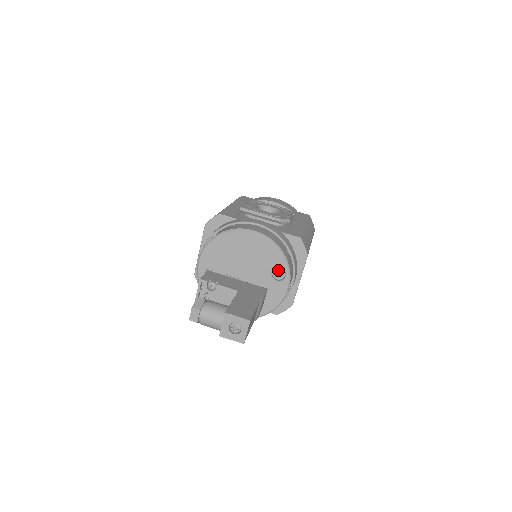
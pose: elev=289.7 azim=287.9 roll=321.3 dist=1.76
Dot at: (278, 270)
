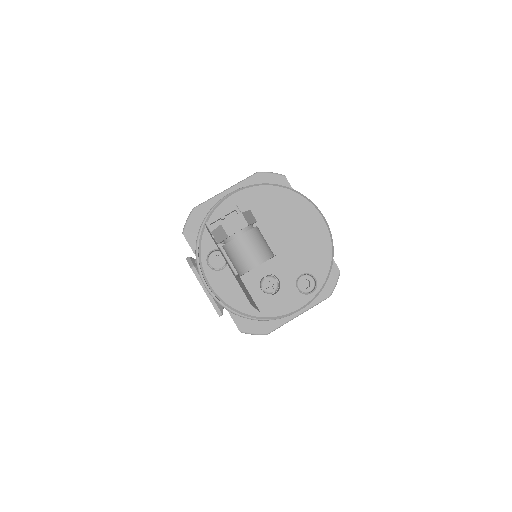
Dot at: (310, 279)
